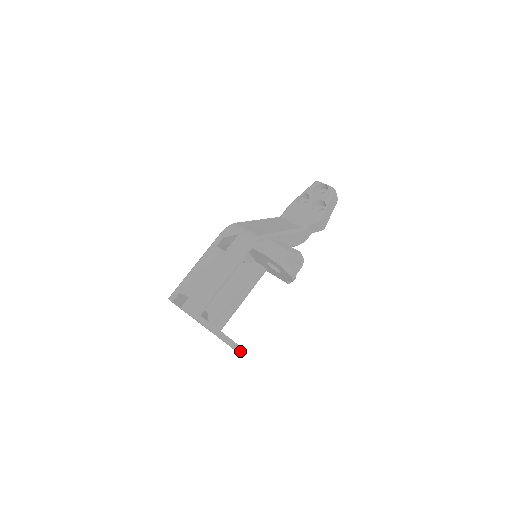
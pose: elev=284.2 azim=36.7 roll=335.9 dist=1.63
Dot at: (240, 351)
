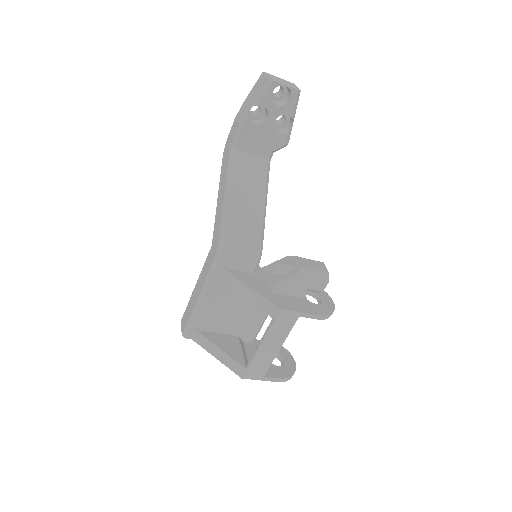
Dot at: occluded
